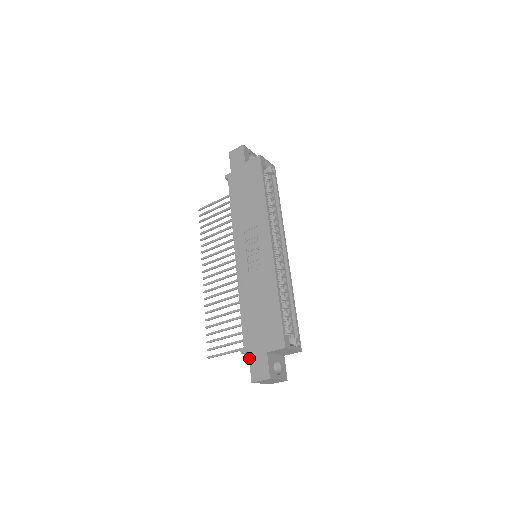
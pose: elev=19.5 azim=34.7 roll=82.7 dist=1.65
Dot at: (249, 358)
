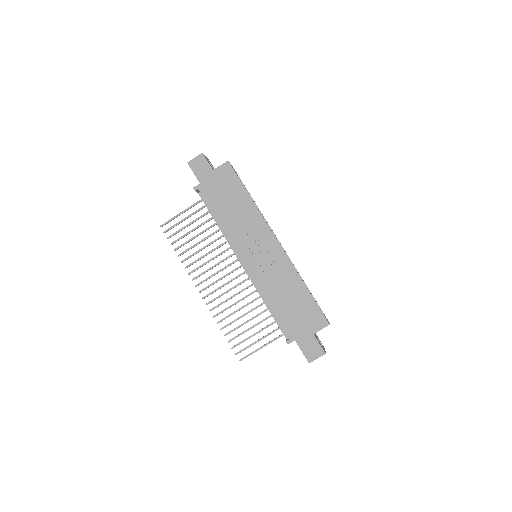
Dot at: (298, 345)
